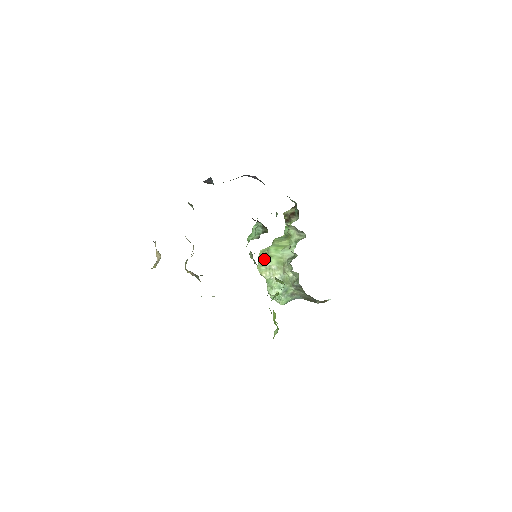
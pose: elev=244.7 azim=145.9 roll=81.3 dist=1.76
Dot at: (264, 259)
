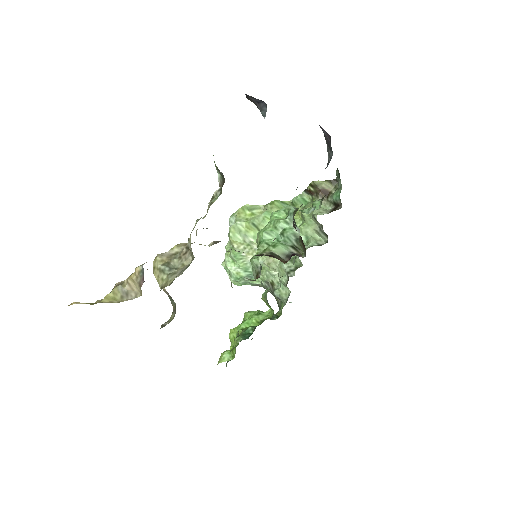
Dot at: (248, 227)
